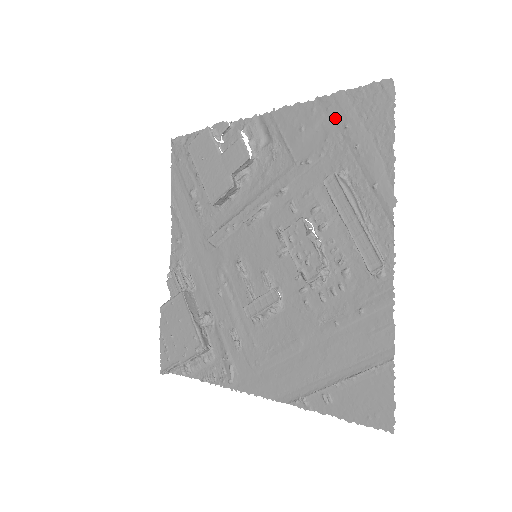
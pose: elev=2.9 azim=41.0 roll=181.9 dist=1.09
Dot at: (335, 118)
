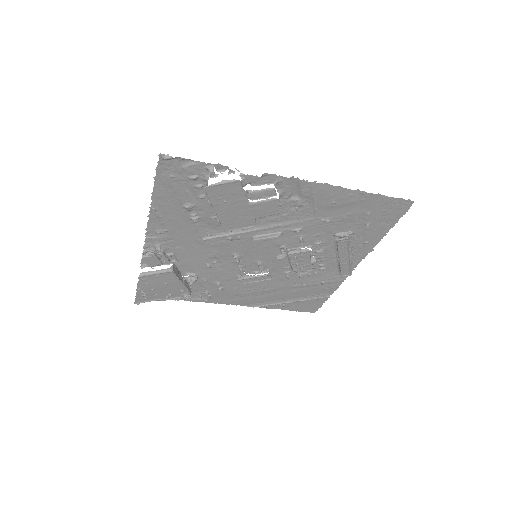
Dot at: (364, 206)
